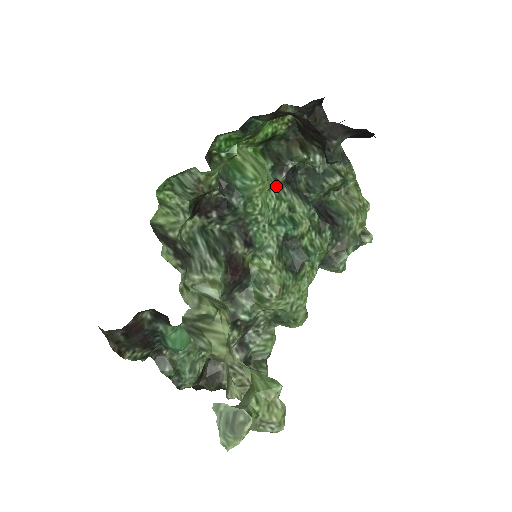
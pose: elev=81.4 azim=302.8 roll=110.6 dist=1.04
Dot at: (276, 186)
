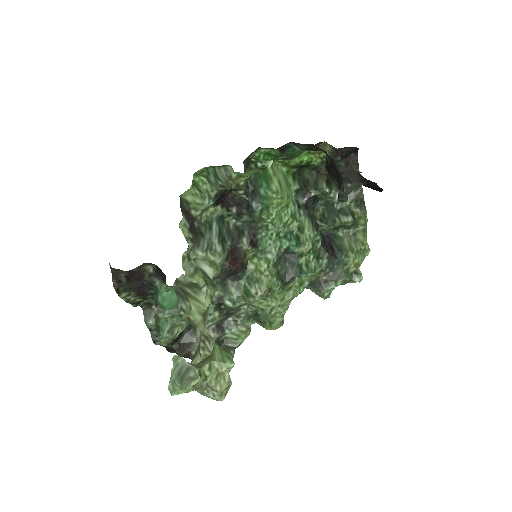
Dot at: (295, 206)
